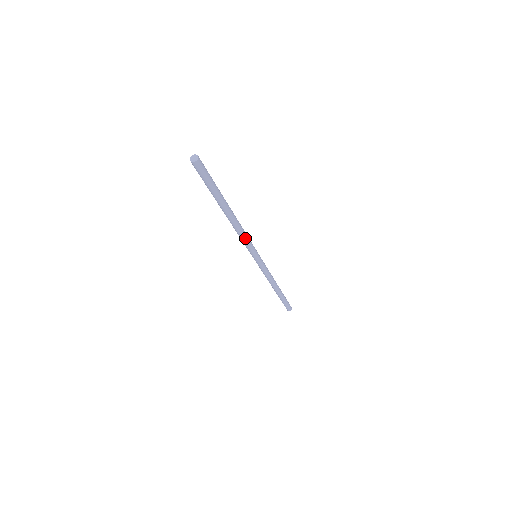
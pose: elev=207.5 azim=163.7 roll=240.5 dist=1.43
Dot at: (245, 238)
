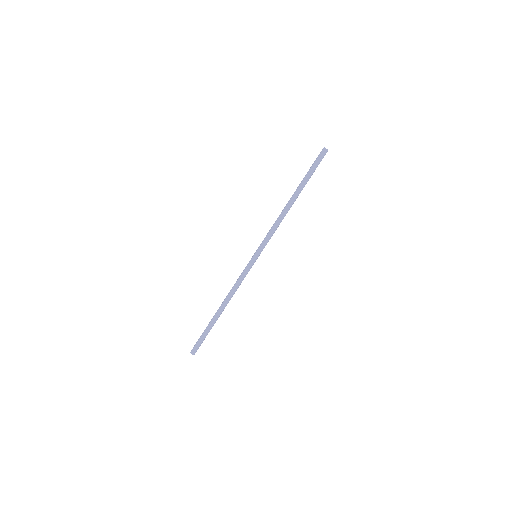
Dot at: (274, 229)
